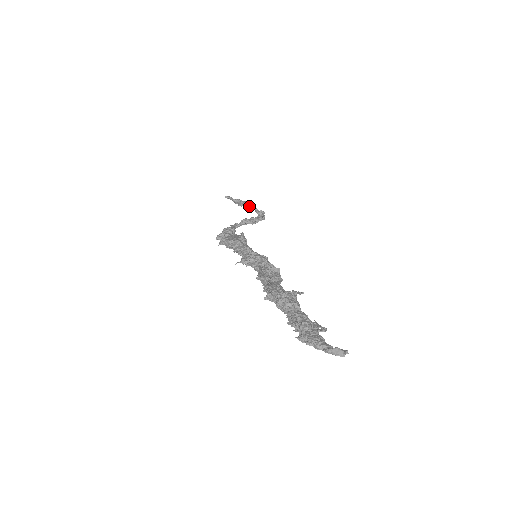
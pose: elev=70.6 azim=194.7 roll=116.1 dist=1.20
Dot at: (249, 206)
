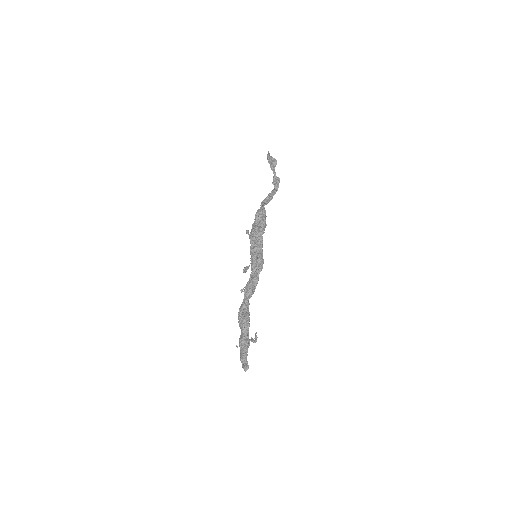
Dot at: (273, 171)
